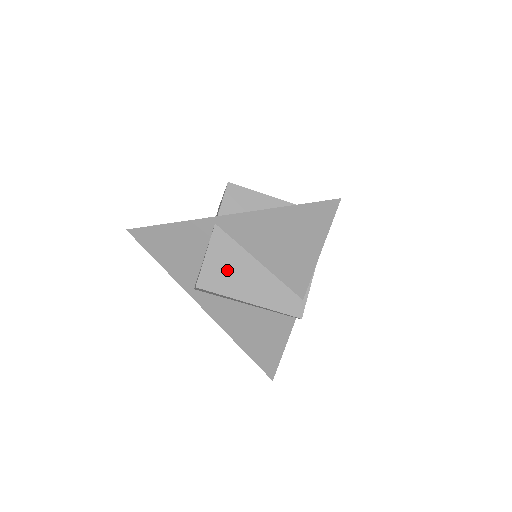
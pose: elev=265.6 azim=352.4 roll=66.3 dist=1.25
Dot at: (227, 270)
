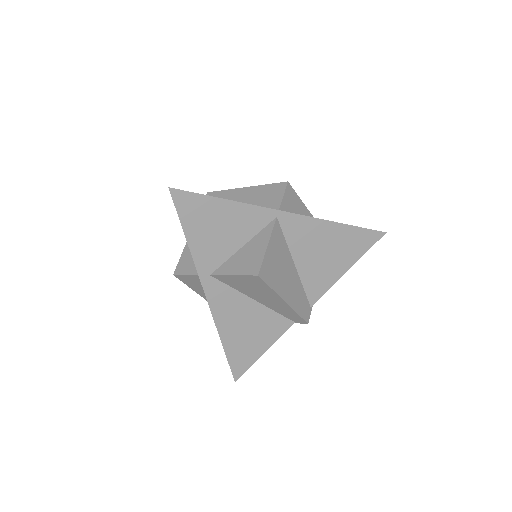
Dot at: (278, 265)
